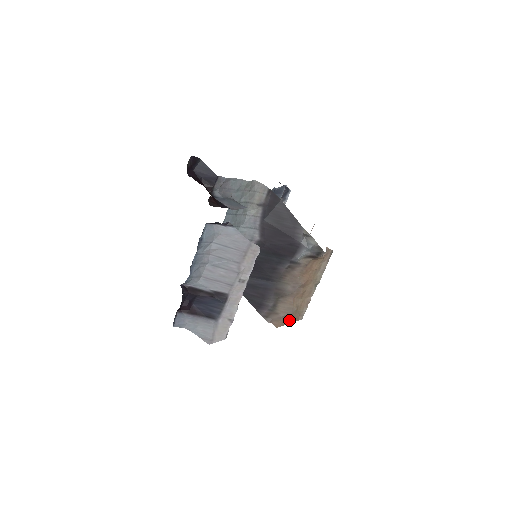
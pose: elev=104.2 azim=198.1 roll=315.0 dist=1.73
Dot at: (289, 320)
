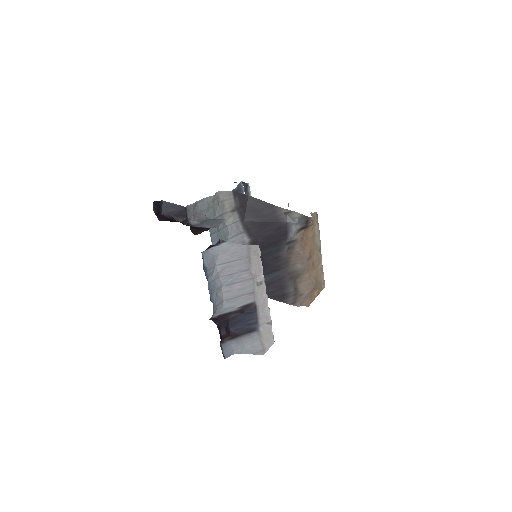
Dot at: (315, 294)
